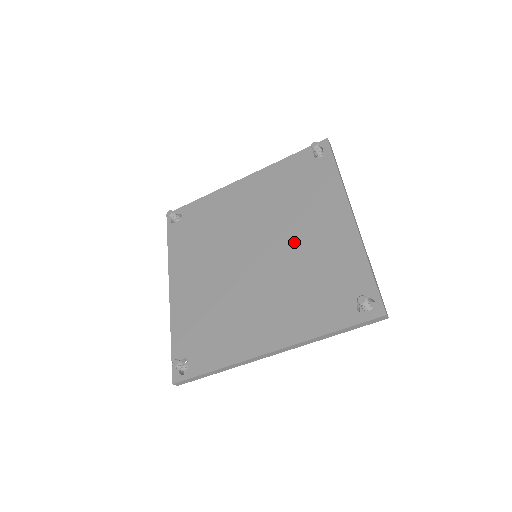
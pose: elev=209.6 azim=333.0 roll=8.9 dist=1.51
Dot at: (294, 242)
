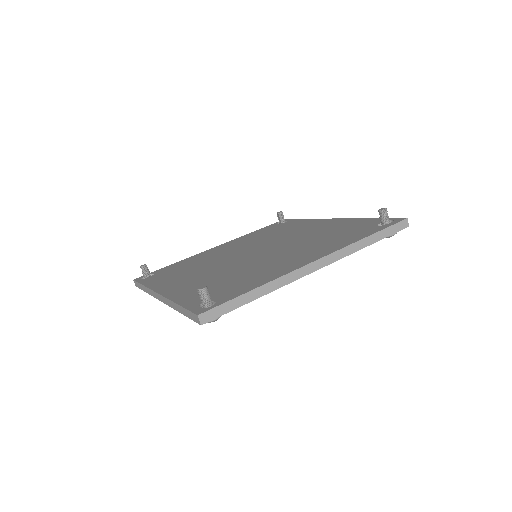
Dot at: (292, 237)
